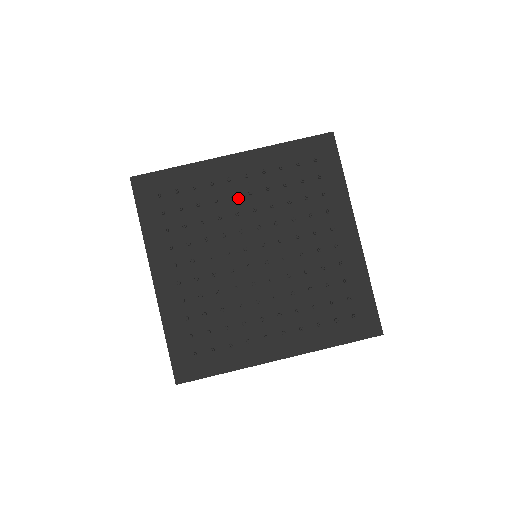
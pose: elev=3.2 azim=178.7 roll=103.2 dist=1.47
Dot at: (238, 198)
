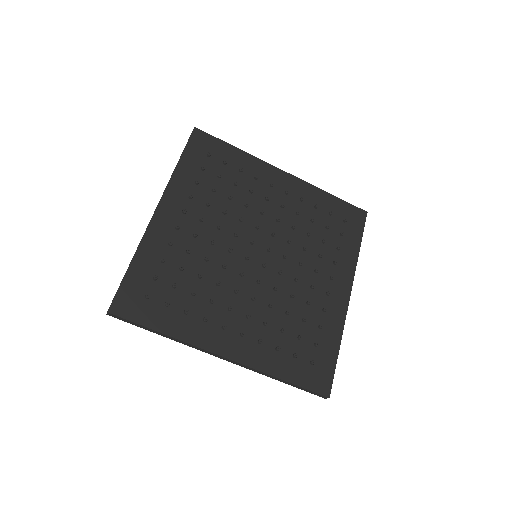
Dot at: (270, 203)
